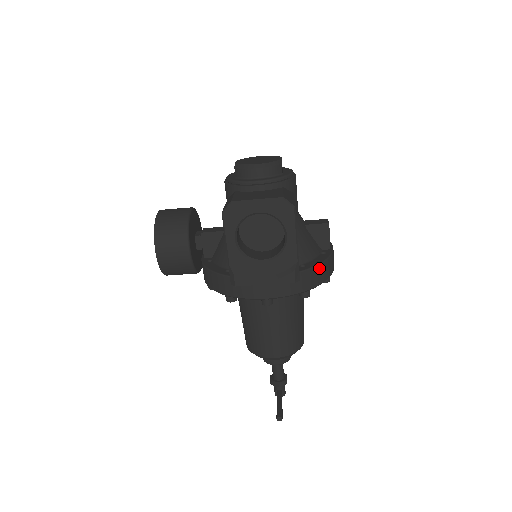
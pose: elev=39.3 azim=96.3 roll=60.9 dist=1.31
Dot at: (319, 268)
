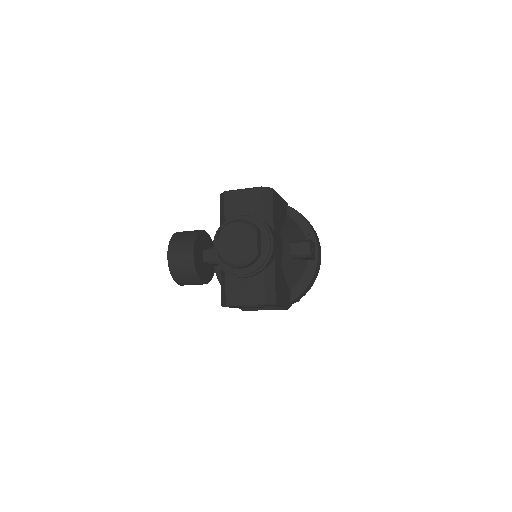
Dot at: (305, 290)
